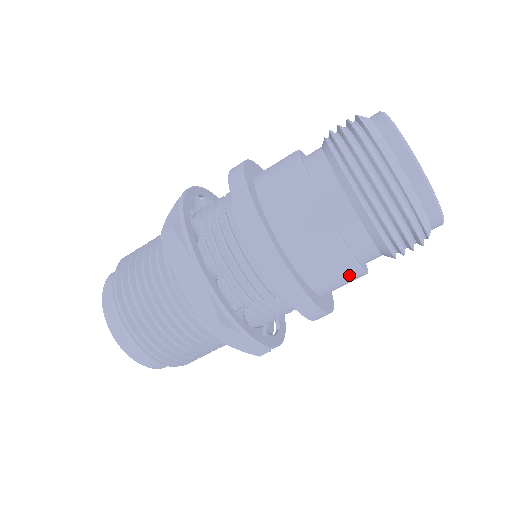
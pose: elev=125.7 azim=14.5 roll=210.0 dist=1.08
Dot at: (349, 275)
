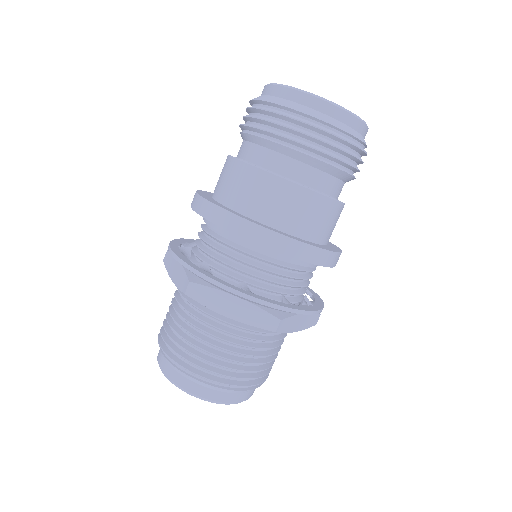
Dot at: (336, 214)
